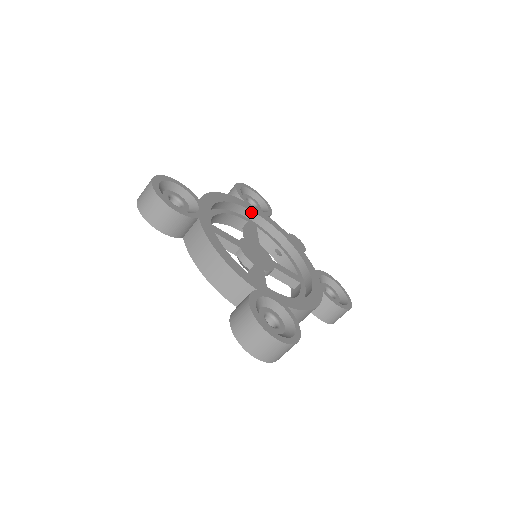
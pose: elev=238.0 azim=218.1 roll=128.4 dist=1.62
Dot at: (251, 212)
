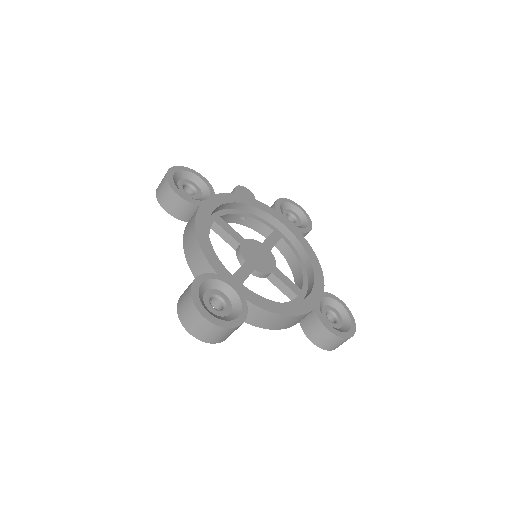
Dot at: (213, 211)
